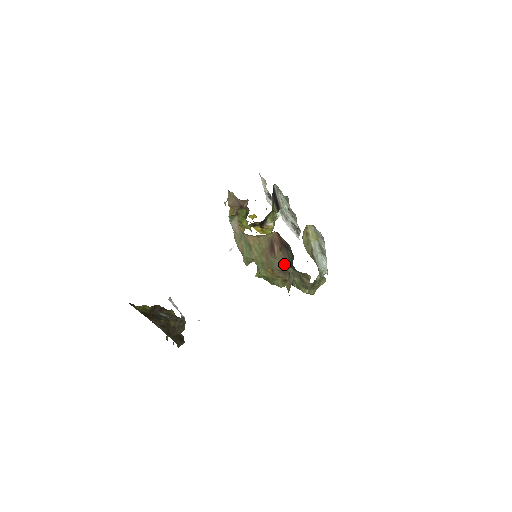
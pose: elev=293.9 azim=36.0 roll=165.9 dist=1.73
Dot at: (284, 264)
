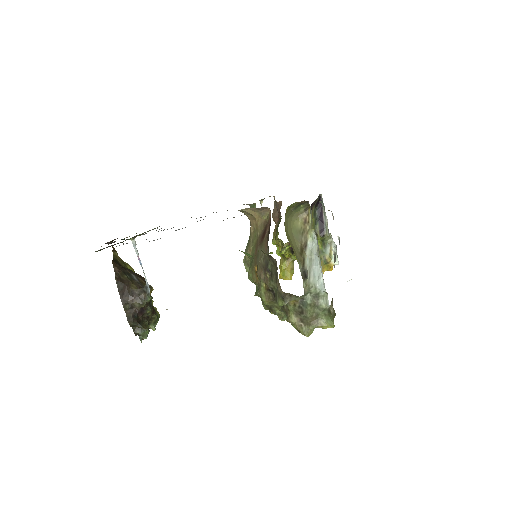
Dot at: occluded
